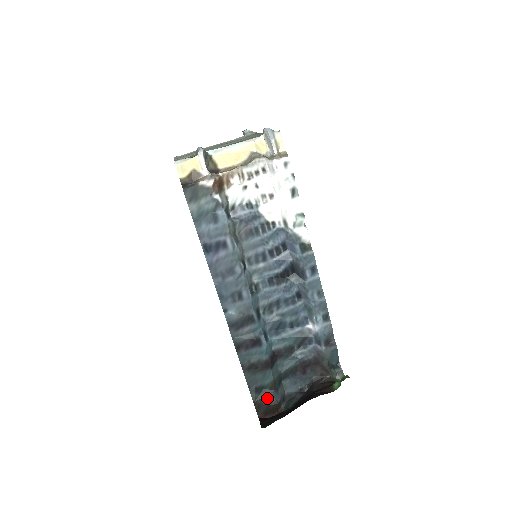
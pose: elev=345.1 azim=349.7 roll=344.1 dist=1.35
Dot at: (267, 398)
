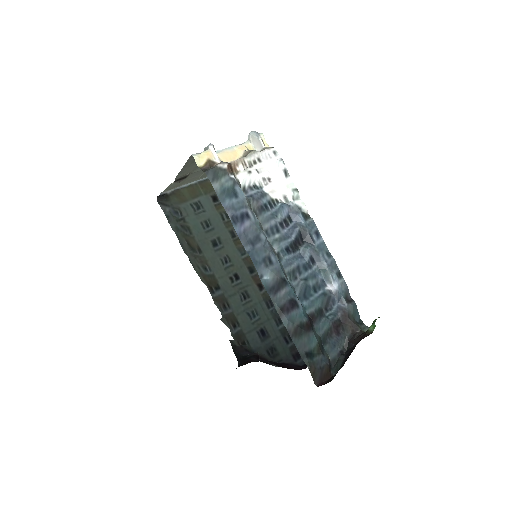
Dot at: (318, 362)
